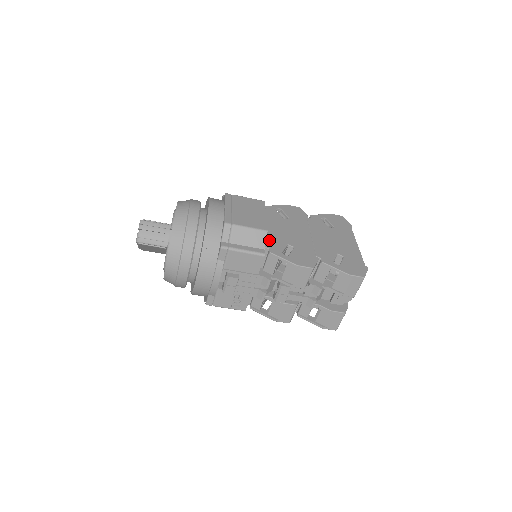
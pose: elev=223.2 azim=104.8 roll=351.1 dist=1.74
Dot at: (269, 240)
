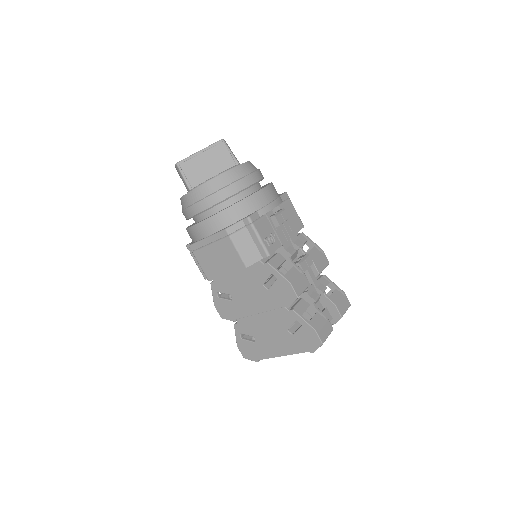
Dot at: occluded
